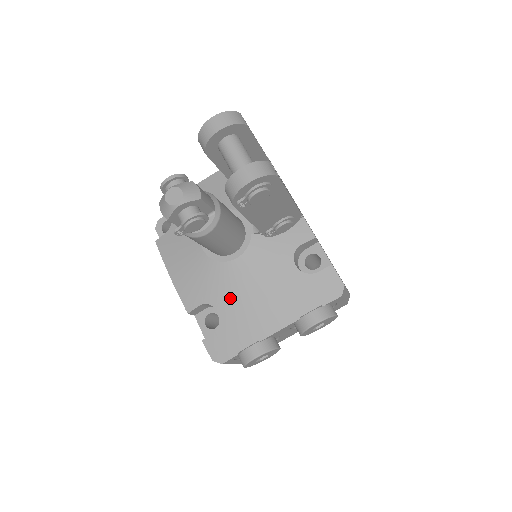
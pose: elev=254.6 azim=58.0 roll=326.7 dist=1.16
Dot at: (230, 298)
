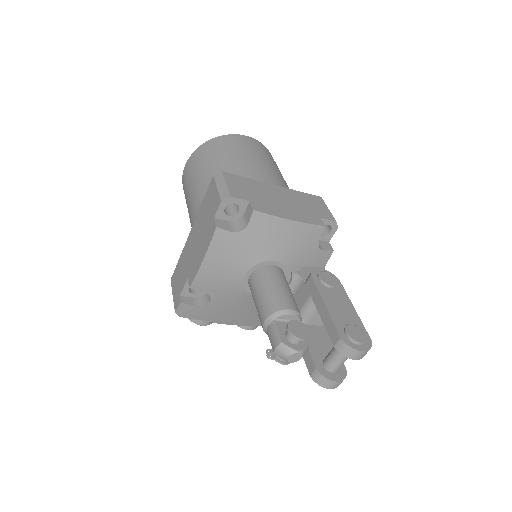
Dot at: (226, 303)
